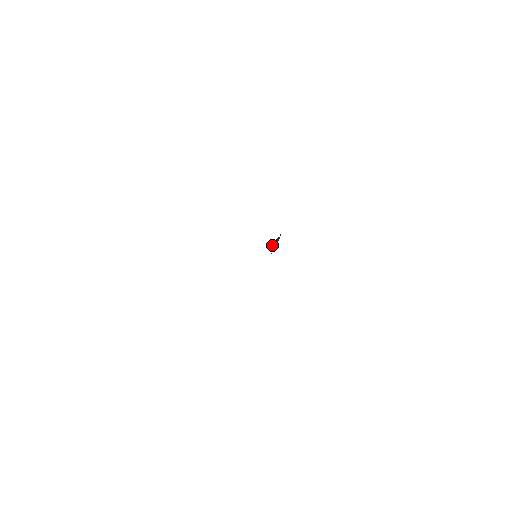
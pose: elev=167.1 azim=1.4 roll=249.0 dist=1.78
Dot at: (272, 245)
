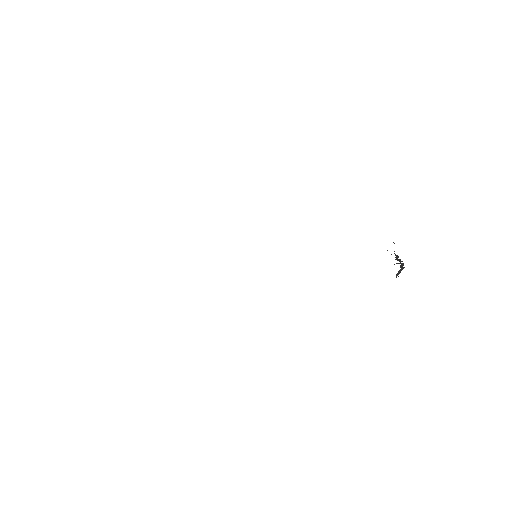
Dot at: occluded
